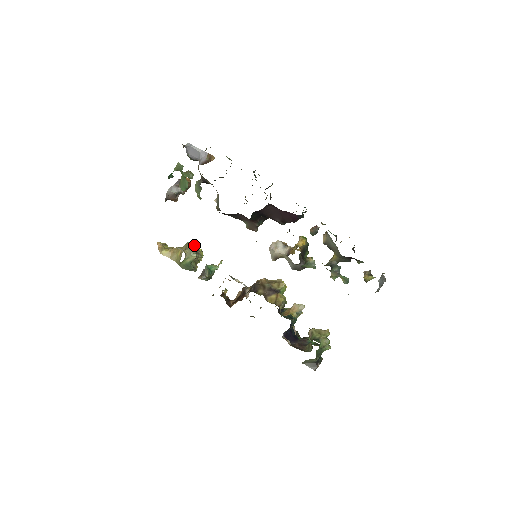
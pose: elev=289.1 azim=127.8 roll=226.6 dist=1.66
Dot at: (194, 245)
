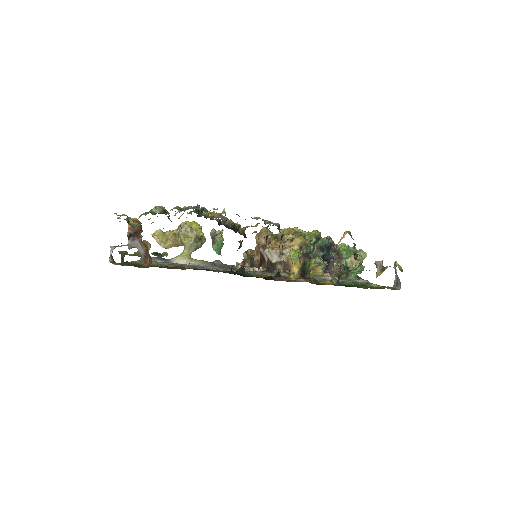
Dot at: (187, 232)
